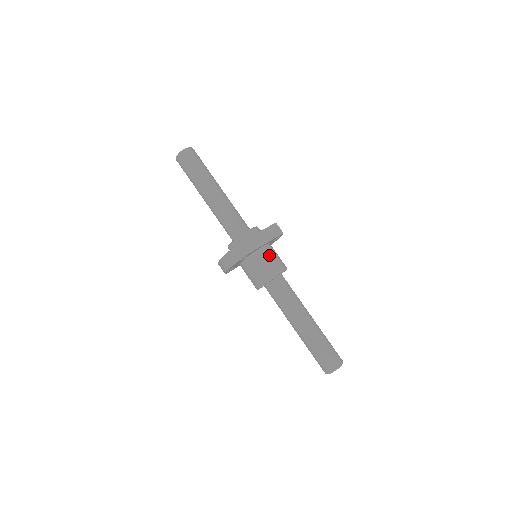
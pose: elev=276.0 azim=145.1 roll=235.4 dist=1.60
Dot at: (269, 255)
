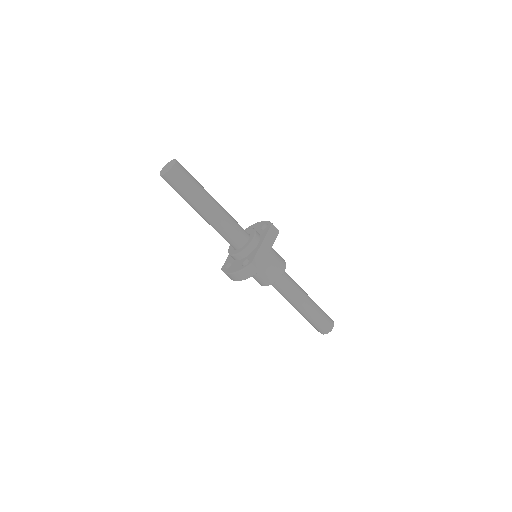
Dot at: (273, 259)
